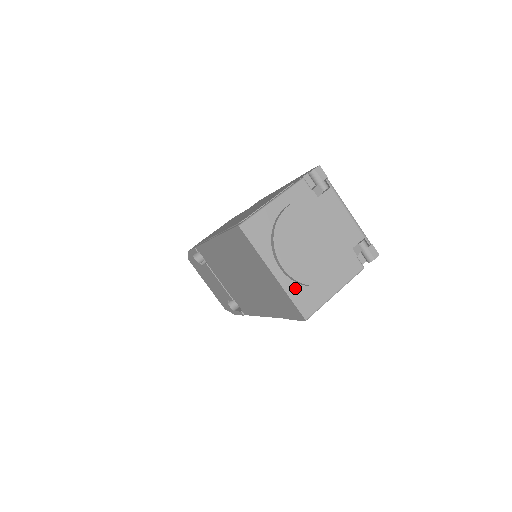
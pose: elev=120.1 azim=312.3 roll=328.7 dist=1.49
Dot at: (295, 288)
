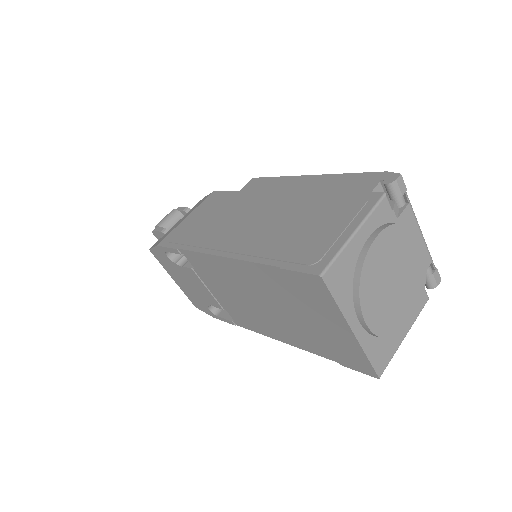
Dot at: (372, 343)
